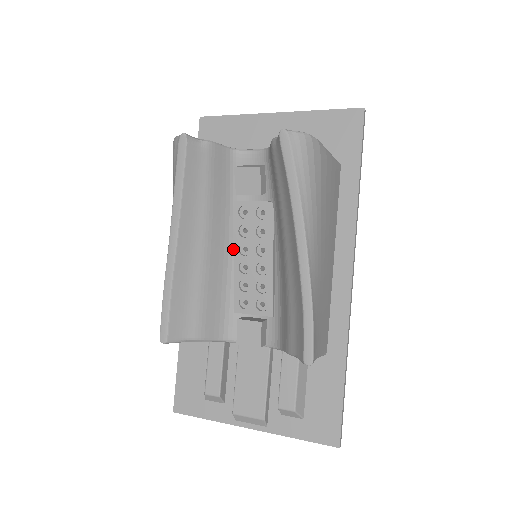
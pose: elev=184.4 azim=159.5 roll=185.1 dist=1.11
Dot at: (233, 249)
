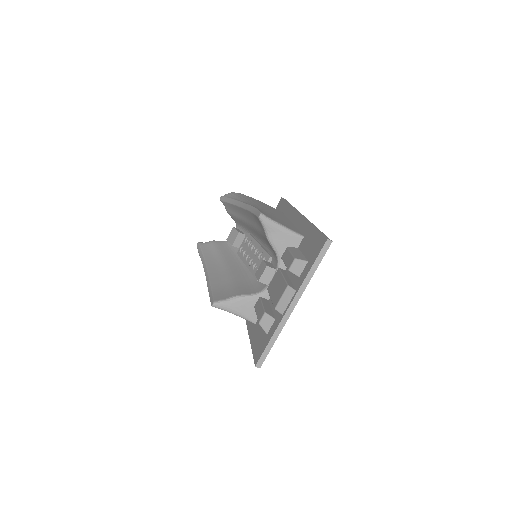
Dot at: occluded
